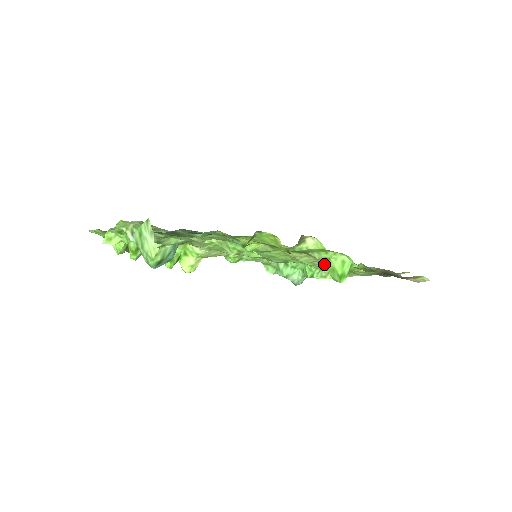
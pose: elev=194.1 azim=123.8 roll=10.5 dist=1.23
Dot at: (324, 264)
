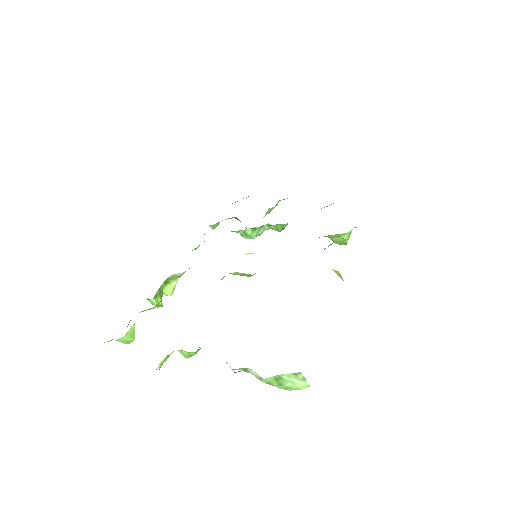
Dot at: occluded
